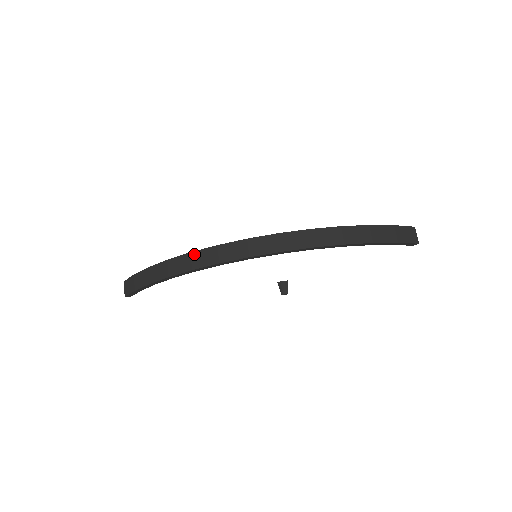
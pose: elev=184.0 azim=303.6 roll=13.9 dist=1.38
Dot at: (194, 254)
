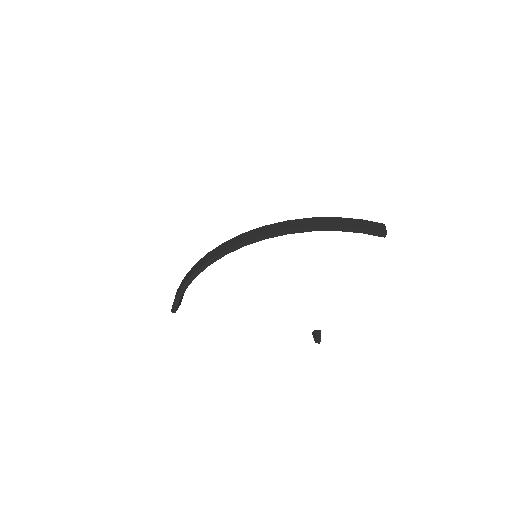
Dot at: (209, 253)
